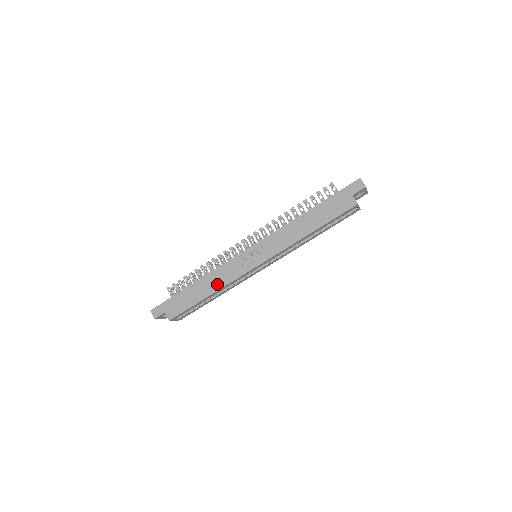
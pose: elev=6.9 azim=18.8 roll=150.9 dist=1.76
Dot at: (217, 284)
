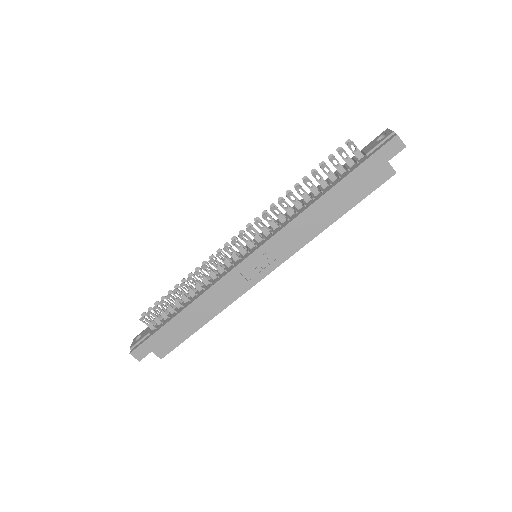
Dot at: (215, 307)
